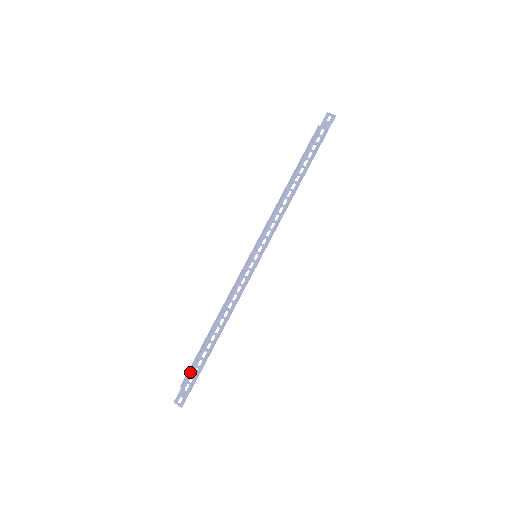
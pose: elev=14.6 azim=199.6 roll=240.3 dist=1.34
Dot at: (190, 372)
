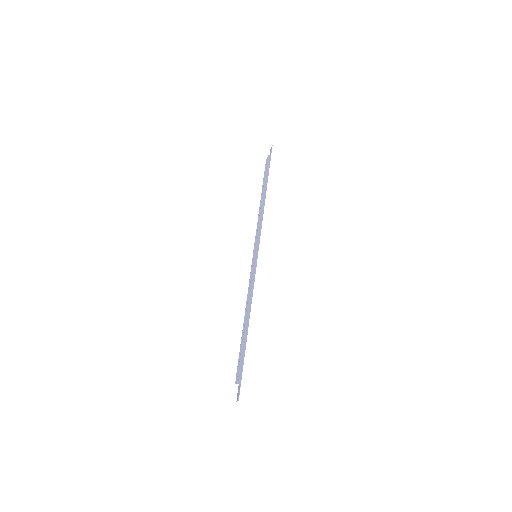
Dot at: occluded
